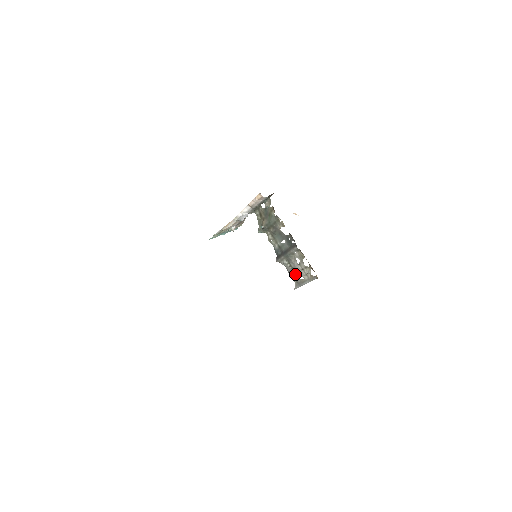
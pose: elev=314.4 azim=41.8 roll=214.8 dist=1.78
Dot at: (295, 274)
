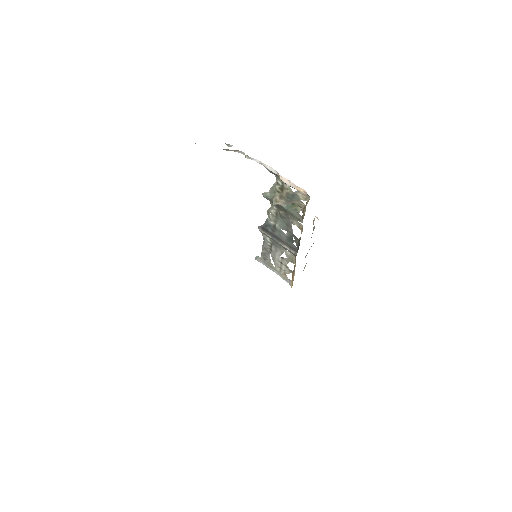
Dot at: (269, 254)
